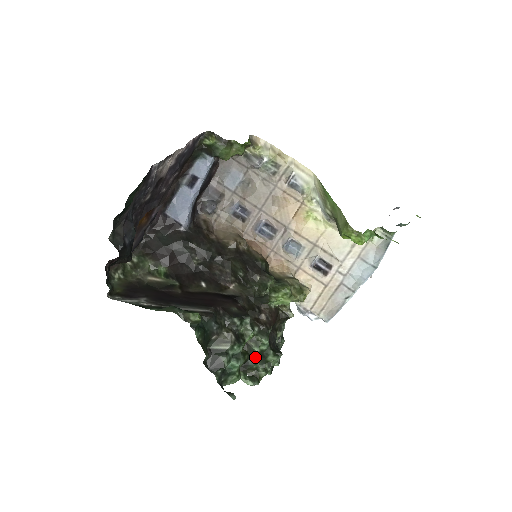
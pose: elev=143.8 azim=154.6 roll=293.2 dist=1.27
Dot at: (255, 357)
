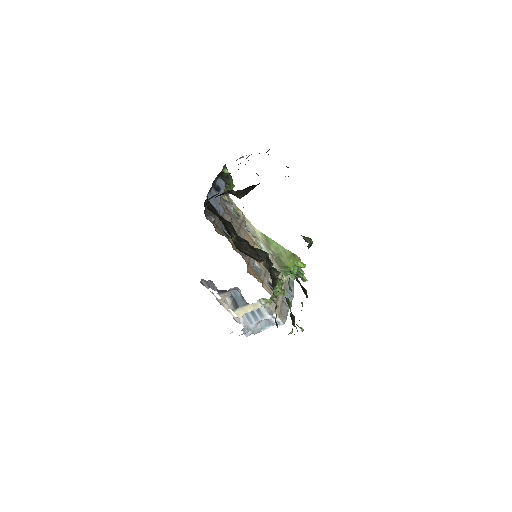
Dot at: occluded
